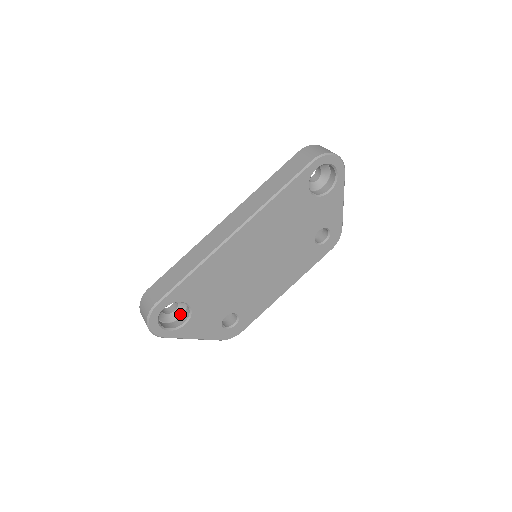
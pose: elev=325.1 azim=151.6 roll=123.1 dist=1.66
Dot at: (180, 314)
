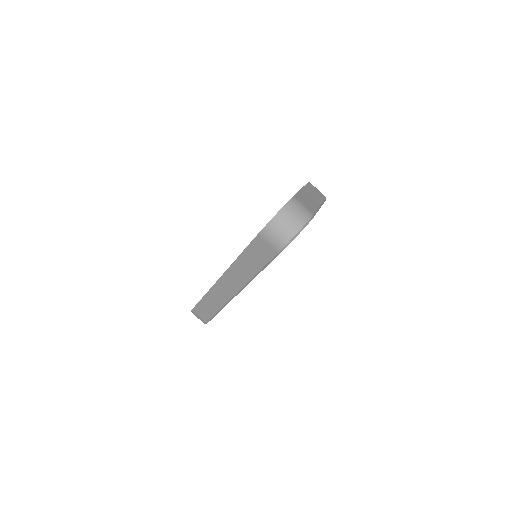
Dot at: occluded
